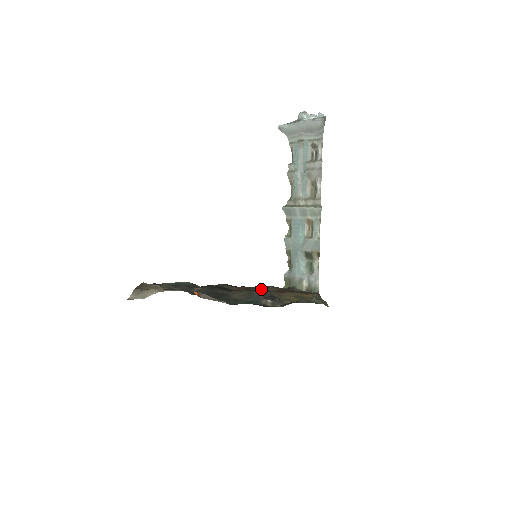
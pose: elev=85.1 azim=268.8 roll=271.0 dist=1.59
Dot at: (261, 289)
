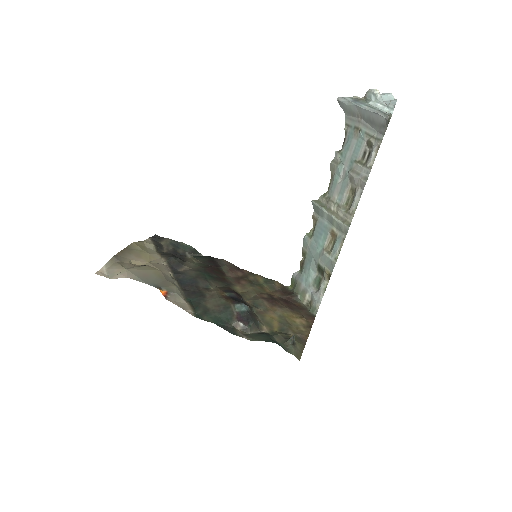
Dot at: (242, 303)
